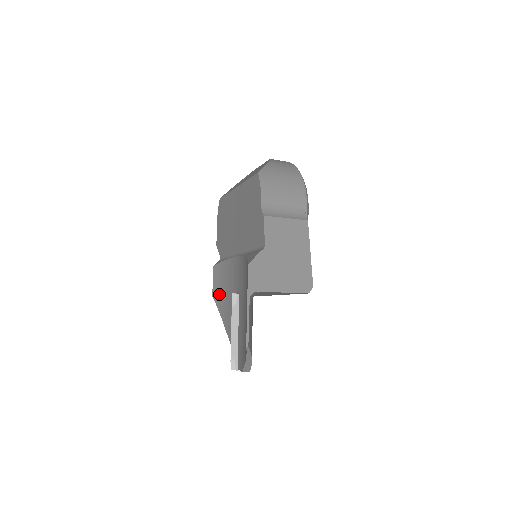
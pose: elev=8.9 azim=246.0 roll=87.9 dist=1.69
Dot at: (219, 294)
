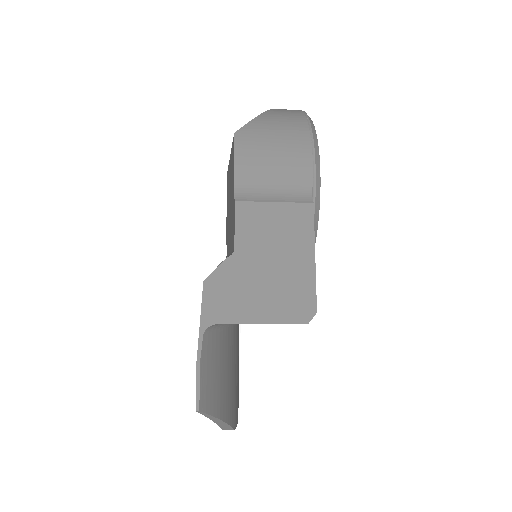
Dot at: occluded
